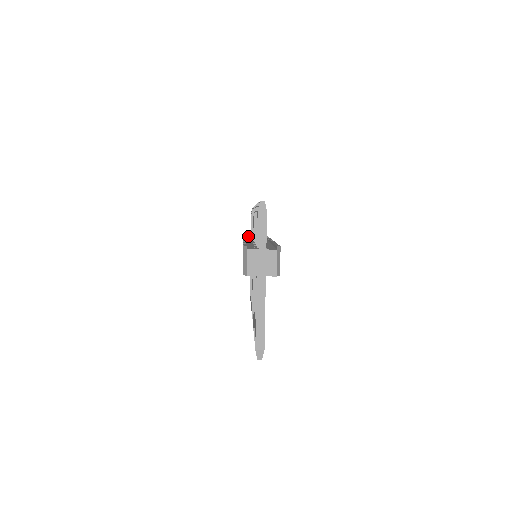
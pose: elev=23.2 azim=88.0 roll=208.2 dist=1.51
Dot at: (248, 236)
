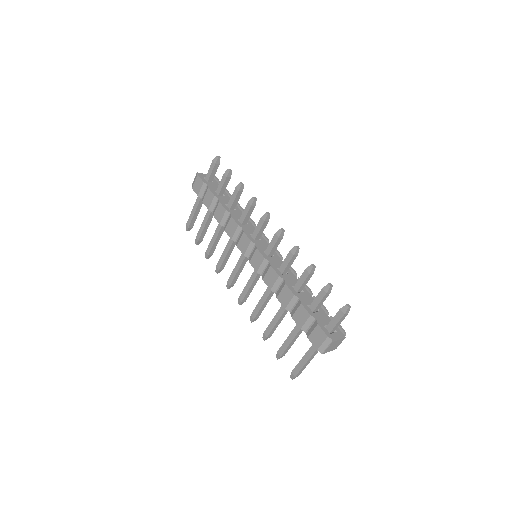
Dot at: (225, 206)
